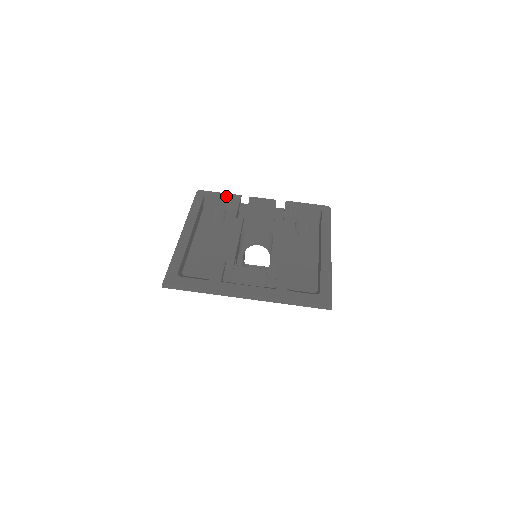
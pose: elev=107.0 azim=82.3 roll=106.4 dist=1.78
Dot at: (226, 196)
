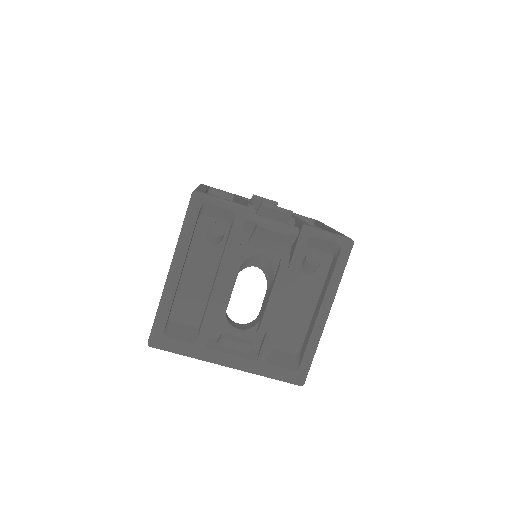
Dot at: (229, 210)
